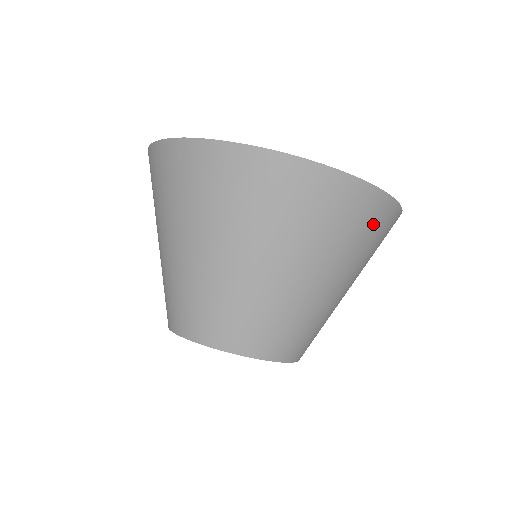
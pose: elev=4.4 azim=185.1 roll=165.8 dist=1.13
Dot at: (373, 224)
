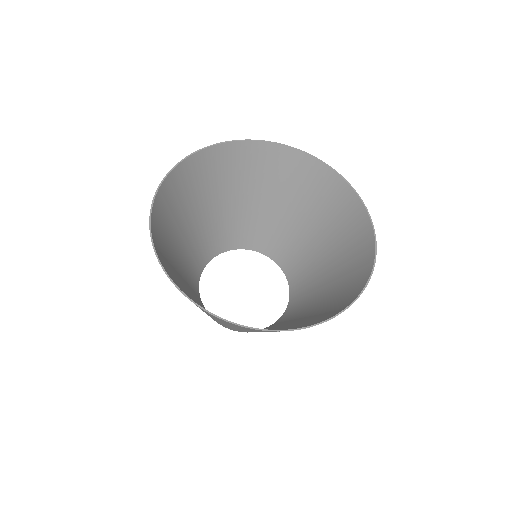
Dot at: occluded
